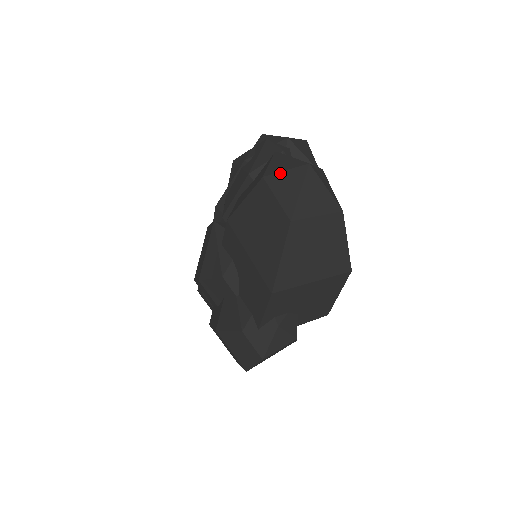
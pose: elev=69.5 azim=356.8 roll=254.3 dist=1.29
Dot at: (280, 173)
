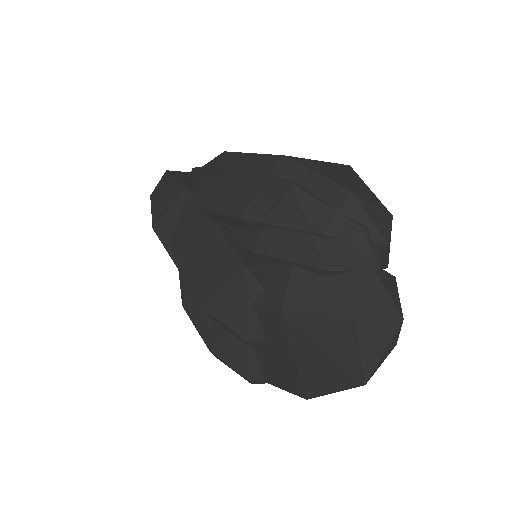
Dot at: (373, 323)
